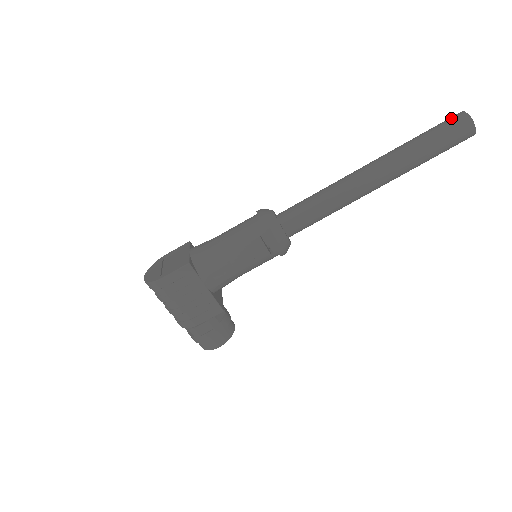
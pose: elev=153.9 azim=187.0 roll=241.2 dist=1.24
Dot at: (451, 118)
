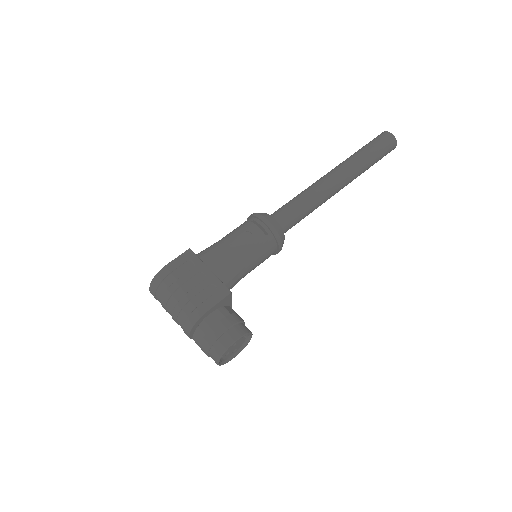
Dot at: occluded
